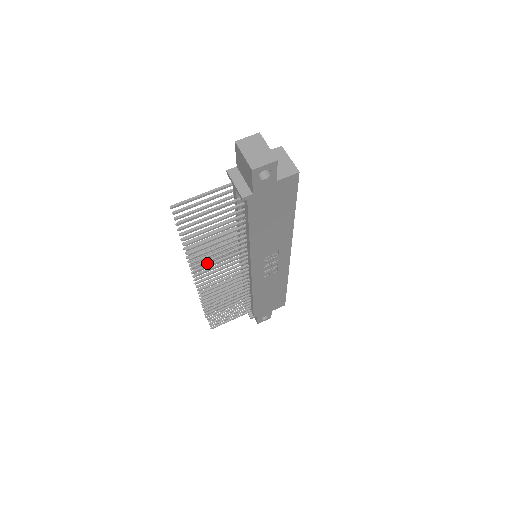
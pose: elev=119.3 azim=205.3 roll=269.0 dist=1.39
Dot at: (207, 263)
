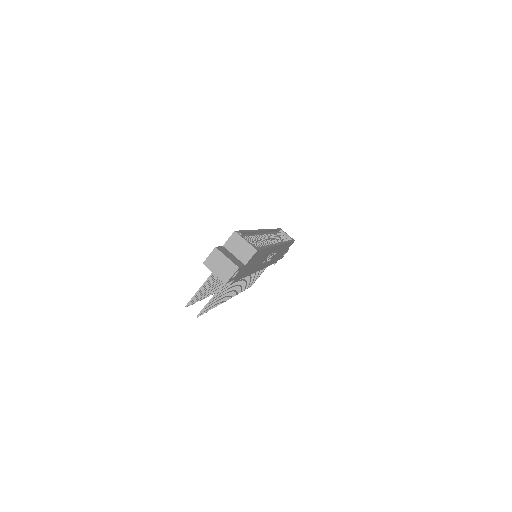
Dot at: occluded
